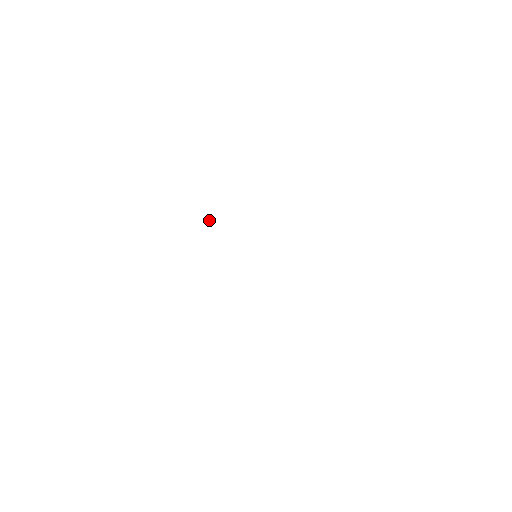
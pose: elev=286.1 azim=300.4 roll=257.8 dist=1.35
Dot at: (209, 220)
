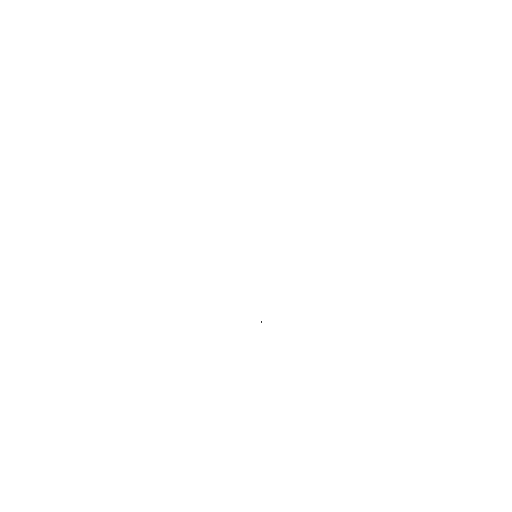
Dot at: (261, 322)
